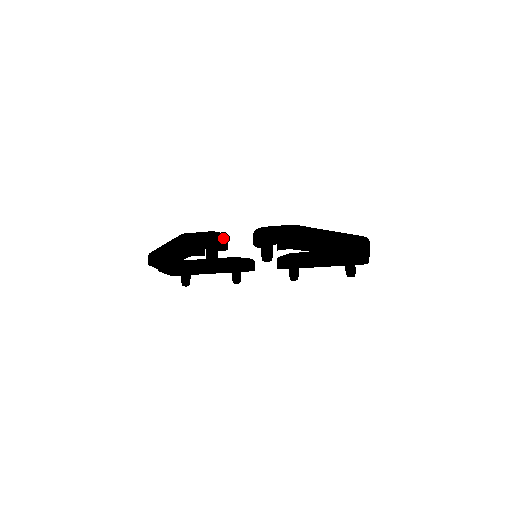
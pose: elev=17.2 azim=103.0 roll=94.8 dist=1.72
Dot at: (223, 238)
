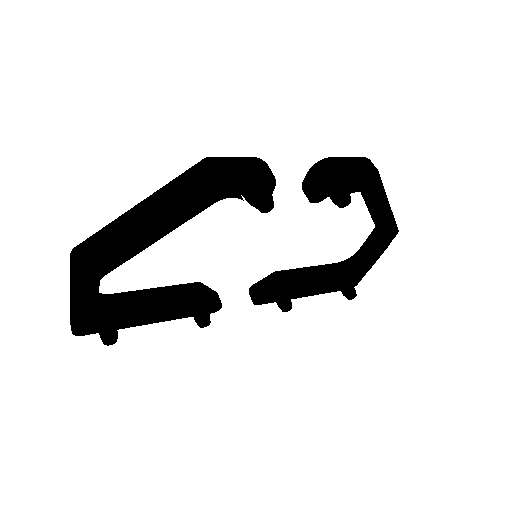
Dot at: occluded
